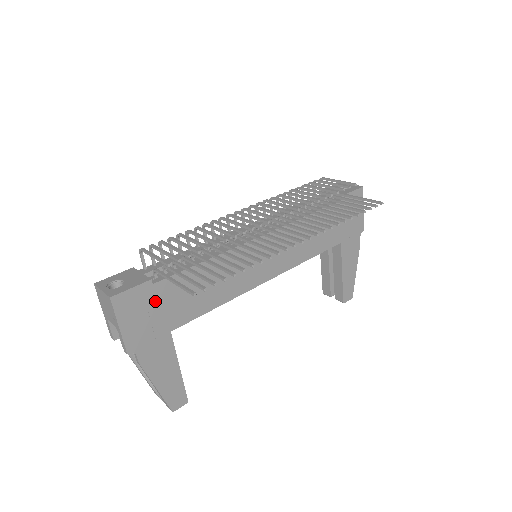
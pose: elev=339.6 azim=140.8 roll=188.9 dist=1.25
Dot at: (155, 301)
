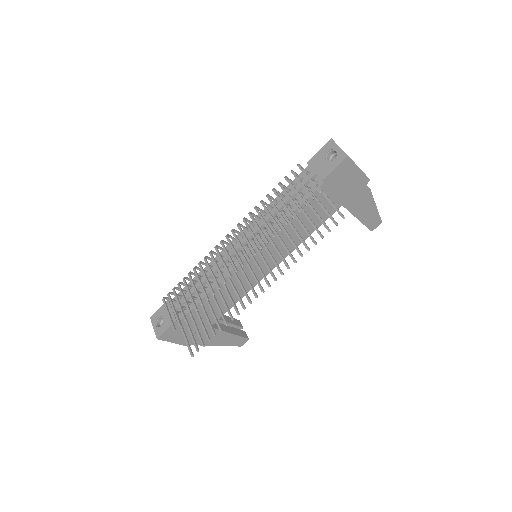
Dot at: occluded
